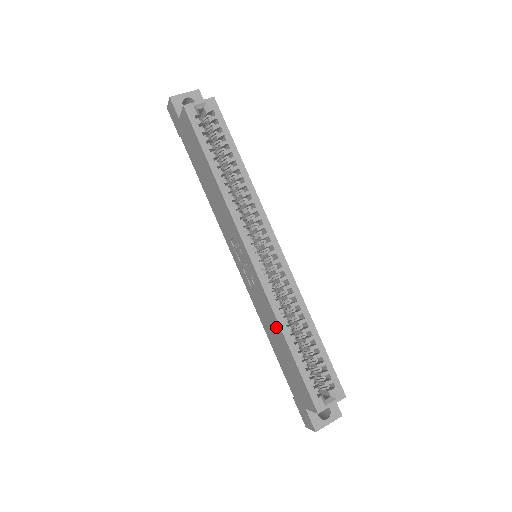
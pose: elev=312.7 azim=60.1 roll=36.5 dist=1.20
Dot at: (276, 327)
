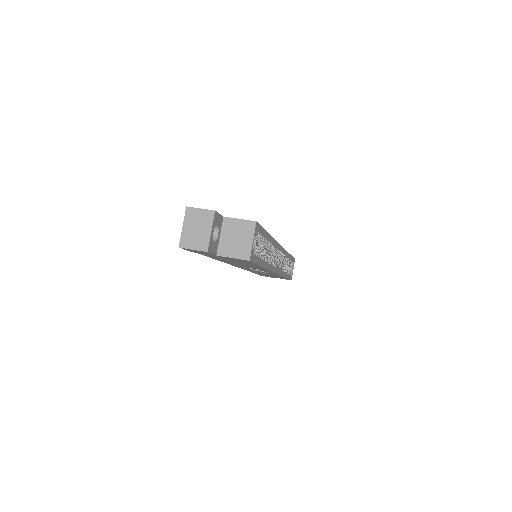
Dot at: occluded
